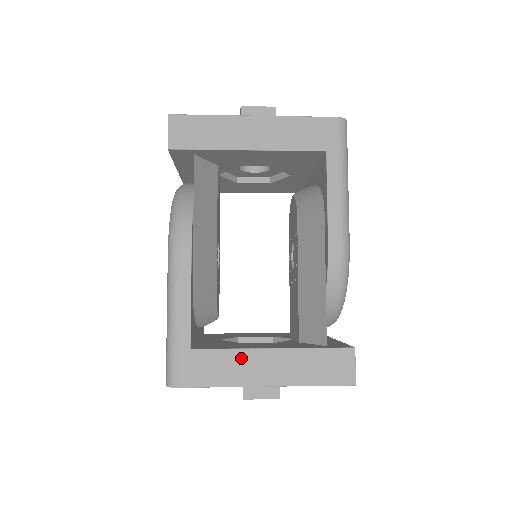
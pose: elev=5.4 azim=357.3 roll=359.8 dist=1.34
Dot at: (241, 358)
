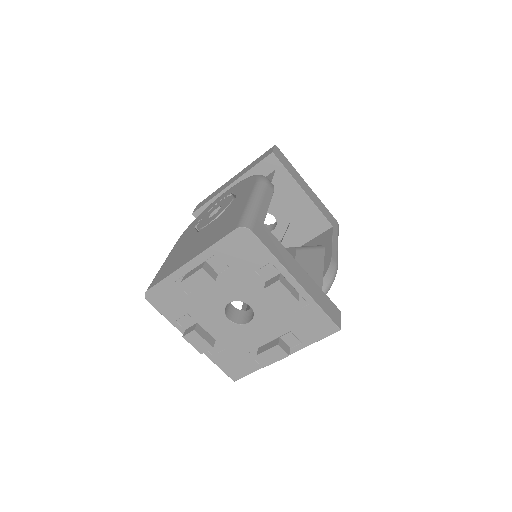
Dot at: (288, 256)
